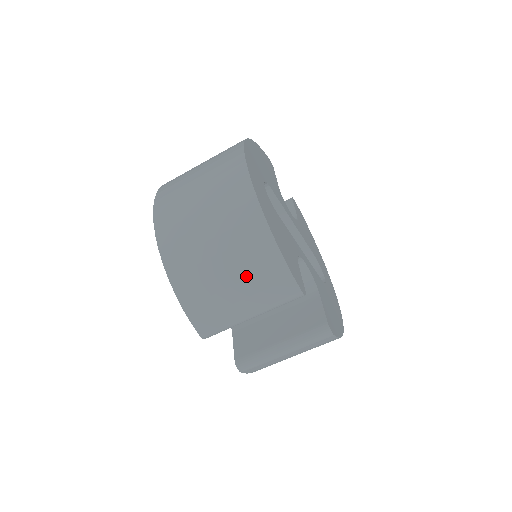
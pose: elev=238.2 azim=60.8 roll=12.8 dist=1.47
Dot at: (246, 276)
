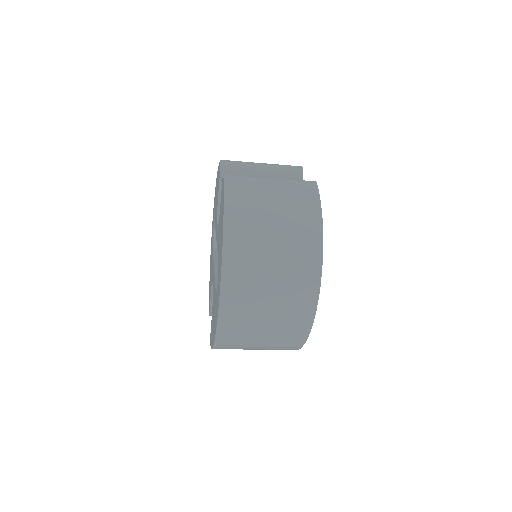
Dot at: occluded
